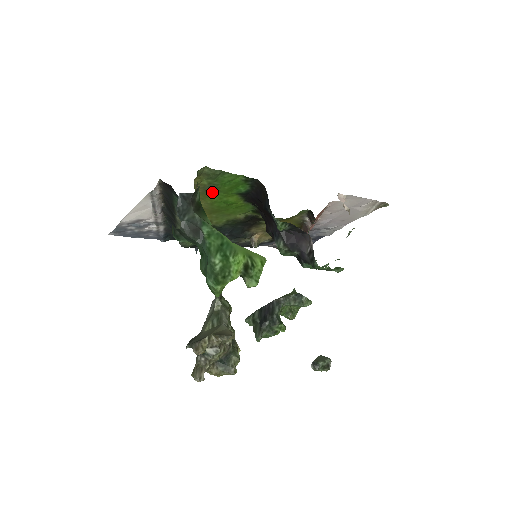
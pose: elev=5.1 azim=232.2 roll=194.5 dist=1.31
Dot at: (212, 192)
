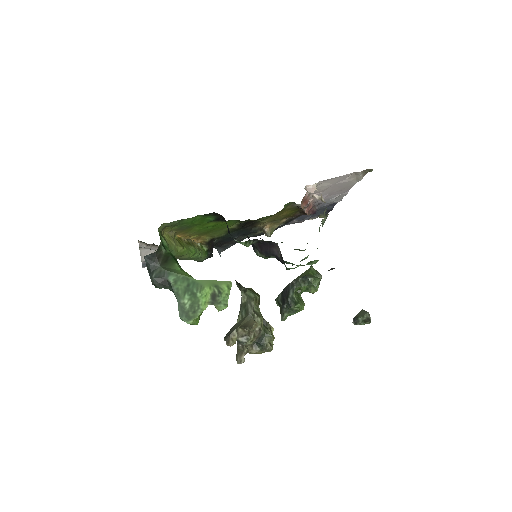
Dot at: (190, 227)
